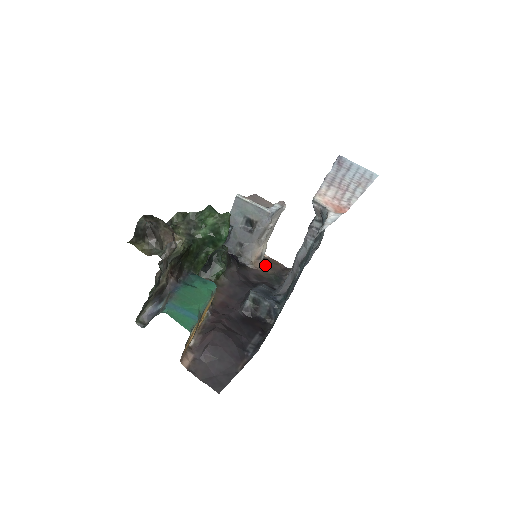
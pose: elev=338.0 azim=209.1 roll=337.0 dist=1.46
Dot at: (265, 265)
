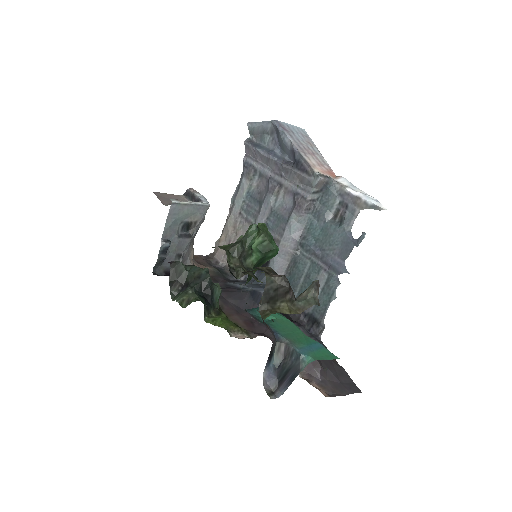
Dot at: (199, 264)
